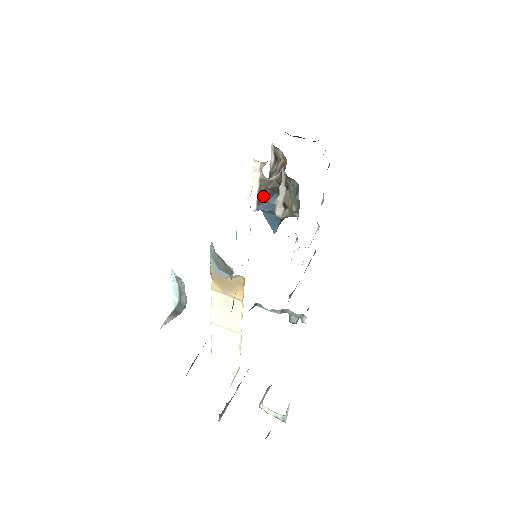
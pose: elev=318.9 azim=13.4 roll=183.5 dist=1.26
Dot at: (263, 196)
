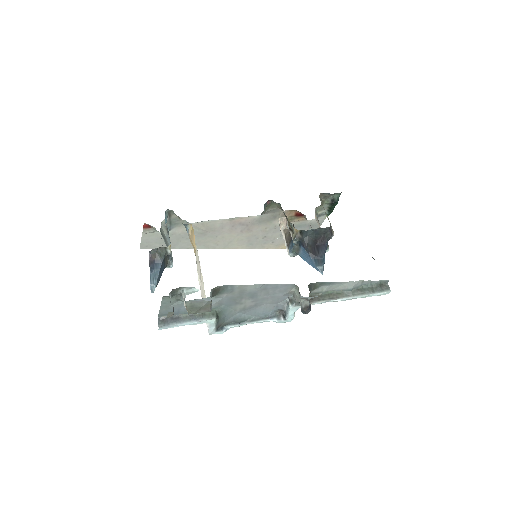
Dot at: (289, 240)
